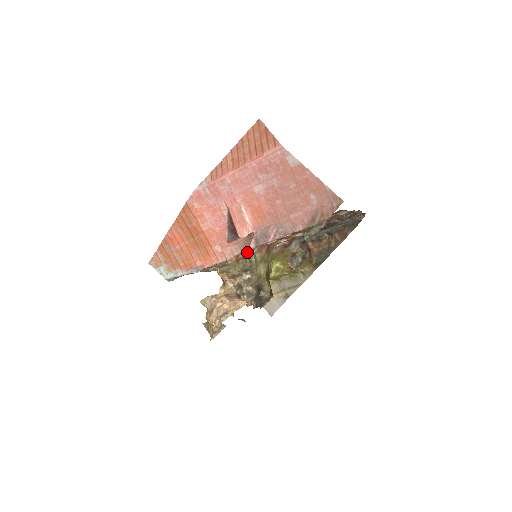
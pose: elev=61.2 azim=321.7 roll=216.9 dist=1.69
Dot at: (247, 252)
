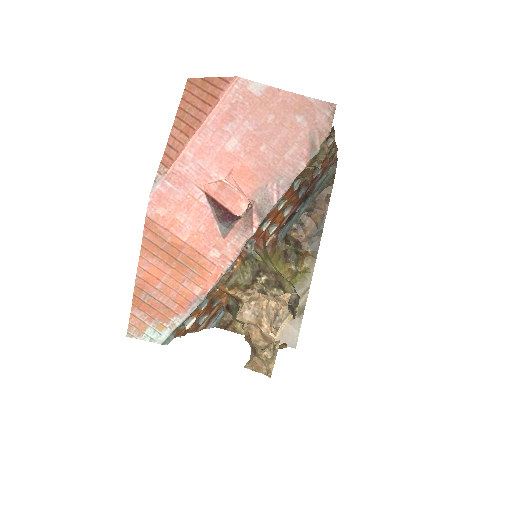
Dot at: (246, 251)
